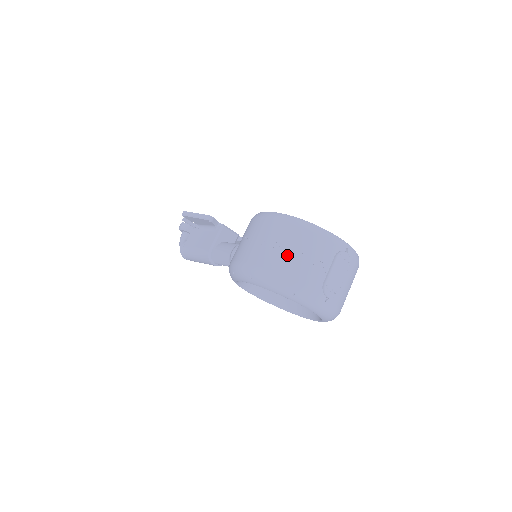
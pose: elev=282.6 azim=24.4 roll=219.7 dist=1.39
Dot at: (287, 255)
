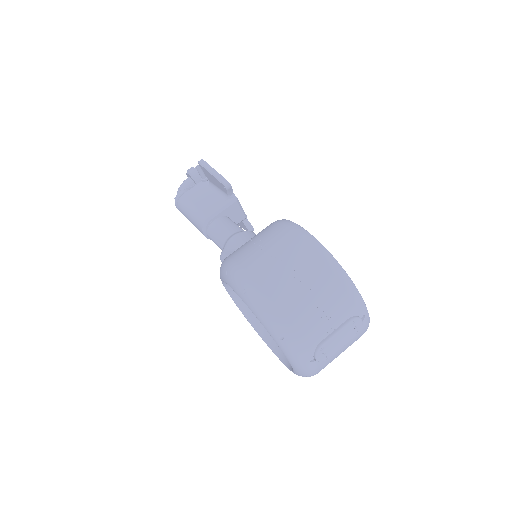
Dot at: (299, 292)
